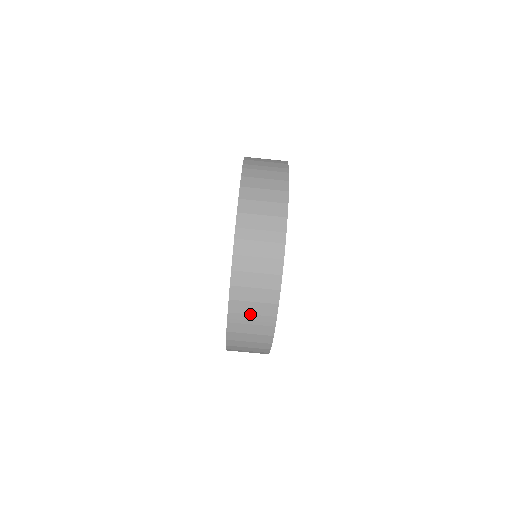
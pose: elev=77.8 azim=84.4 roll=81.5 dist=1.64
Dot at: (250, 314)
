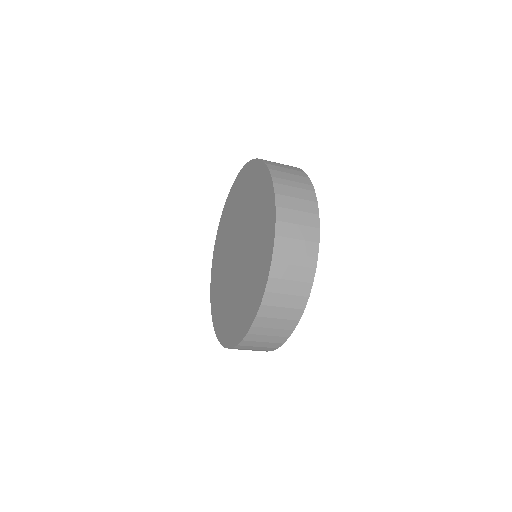
Dot at: (271, 328)
